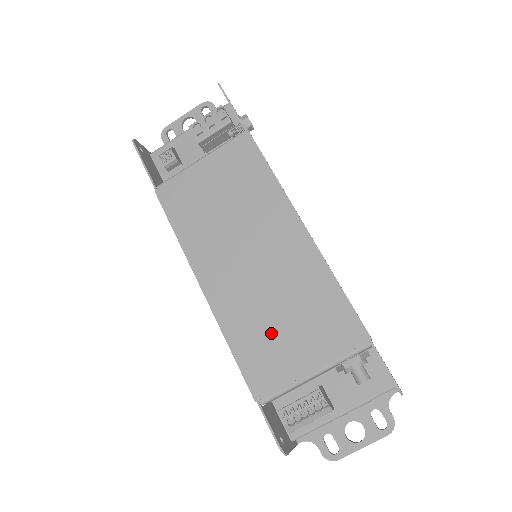
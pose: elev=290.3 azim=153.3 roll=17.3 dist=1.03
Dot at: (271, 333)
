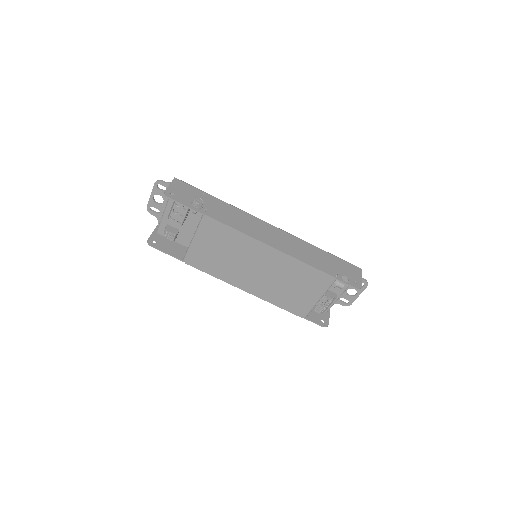
Dot at: (290, 294)
